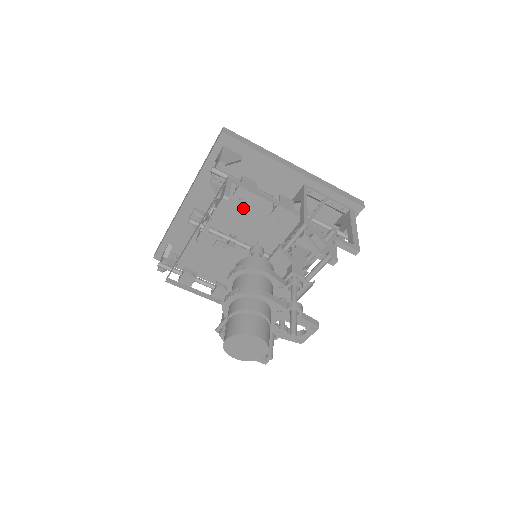
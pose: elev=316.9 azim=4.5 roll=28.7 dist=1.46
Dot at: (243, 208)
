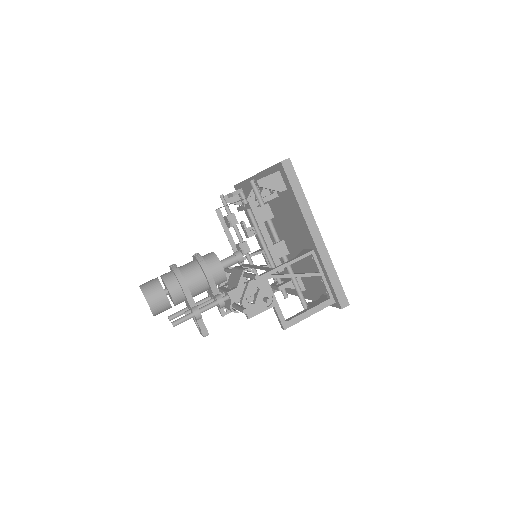
Dot at: (280, 219)
